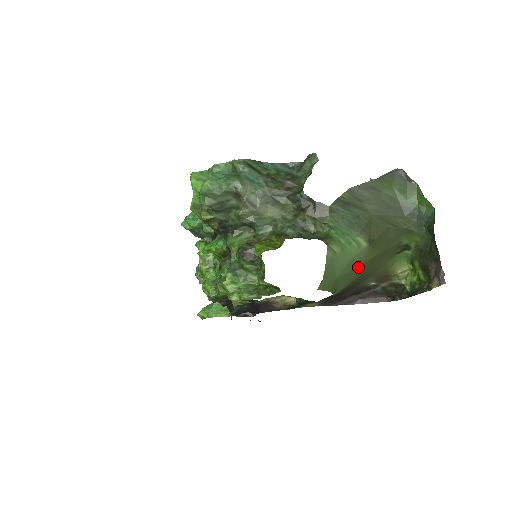
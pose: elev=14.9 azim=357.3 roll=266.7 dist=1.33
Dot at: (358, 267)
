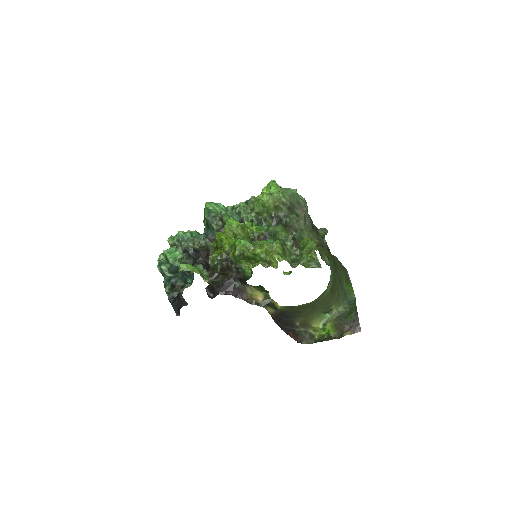
Dot at: (321, 299)
